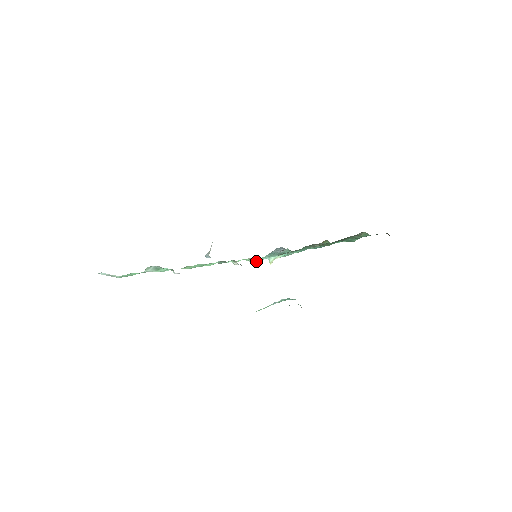
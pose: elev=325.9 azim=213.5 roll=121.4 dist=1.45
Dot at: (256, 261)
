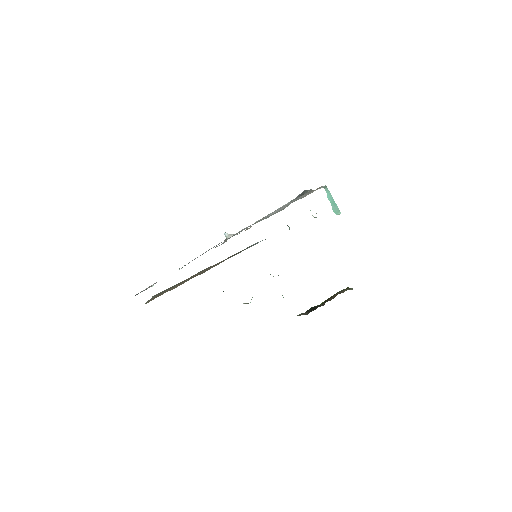
Dot at: occluded
